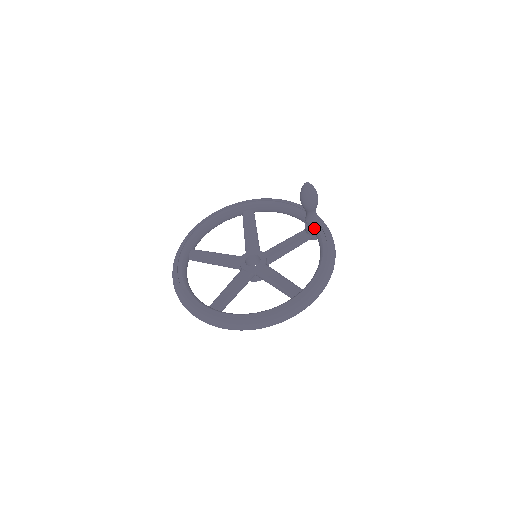
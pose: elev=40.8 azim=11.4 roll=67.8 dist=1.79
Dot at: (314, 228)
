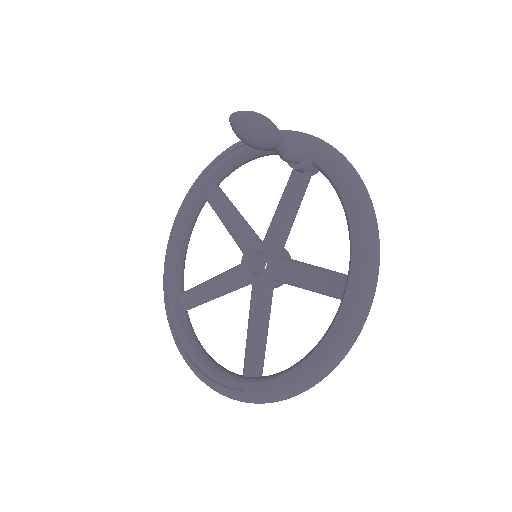
Dot at: (303, 159)
